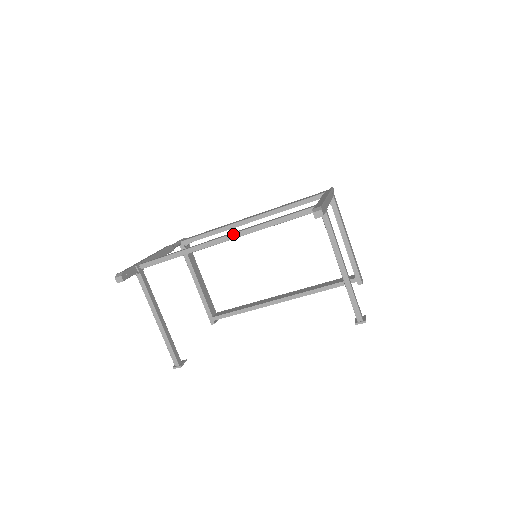
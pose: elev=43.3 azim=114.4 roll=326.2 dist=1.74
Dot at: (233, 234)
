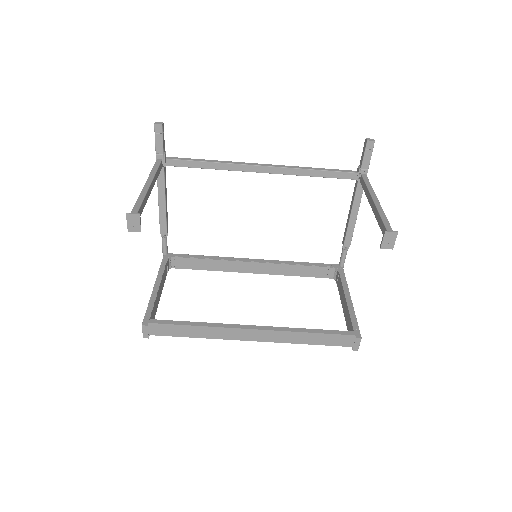
Dot at: (275, 165)
